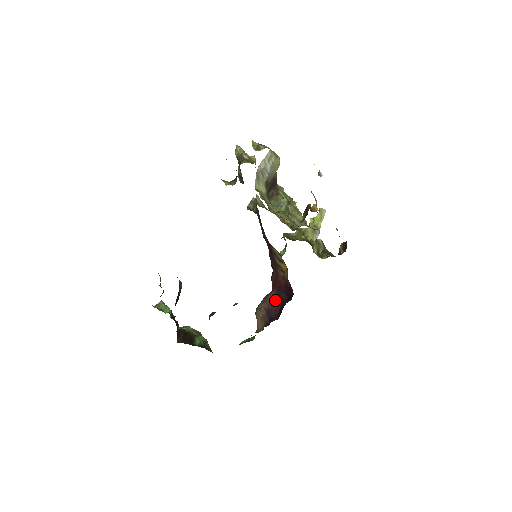
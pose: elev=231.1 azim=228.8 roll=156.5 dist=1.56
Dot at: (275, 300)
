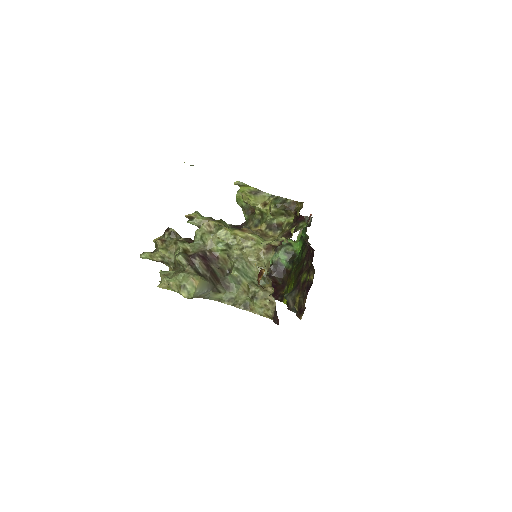
Dot at: occluded
